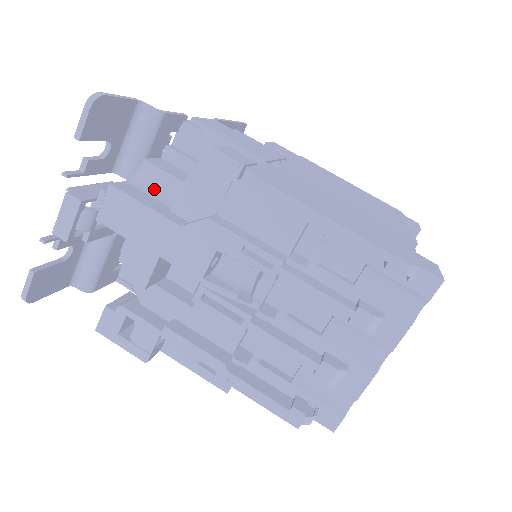
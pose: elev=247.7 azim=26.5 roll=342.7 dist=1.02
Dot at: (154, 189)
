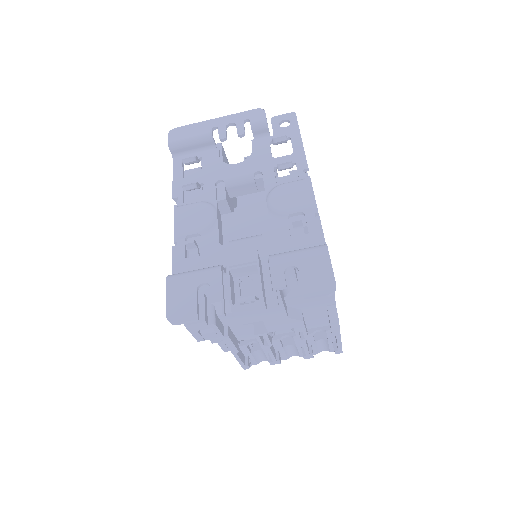
Dot at: occluded
